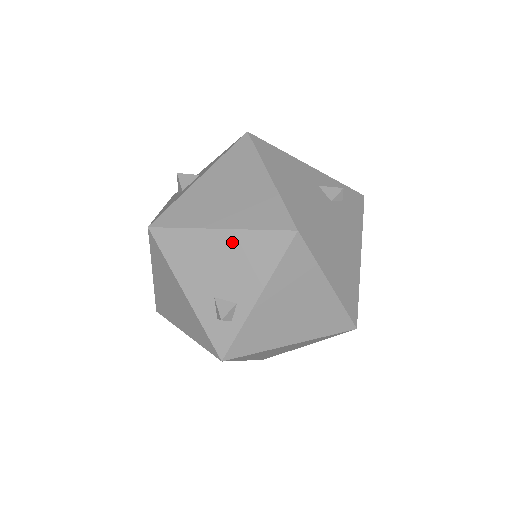
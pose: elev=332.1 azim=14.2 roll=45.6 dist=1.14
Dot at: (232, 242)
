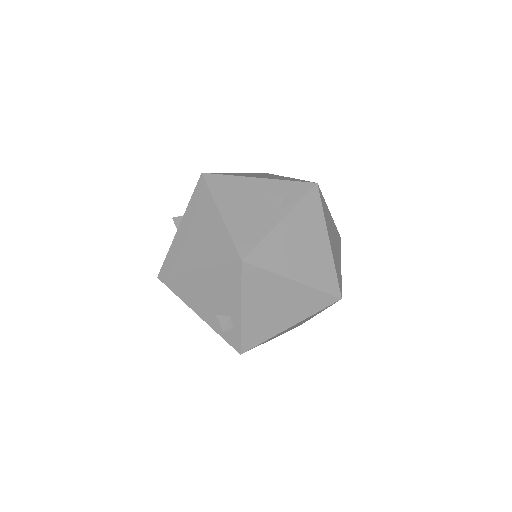
Dot at: (207, 277)
